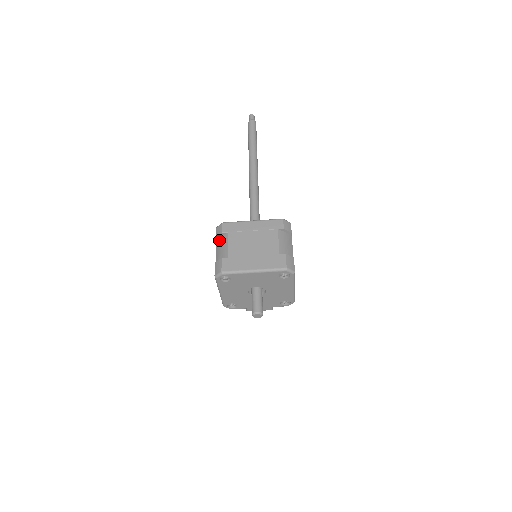
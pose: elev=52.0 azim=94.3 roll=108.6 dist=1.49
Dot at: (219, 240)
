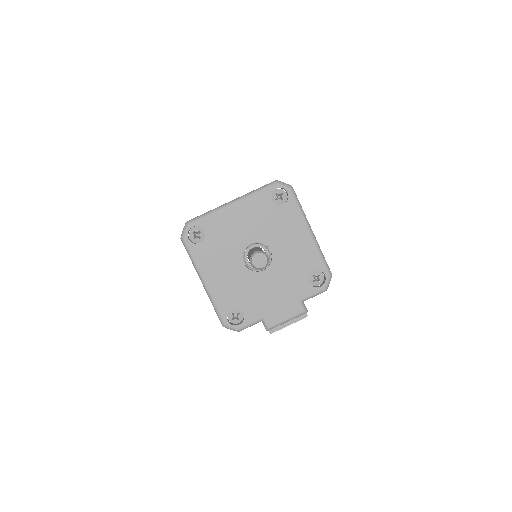
Dot at: occluded
